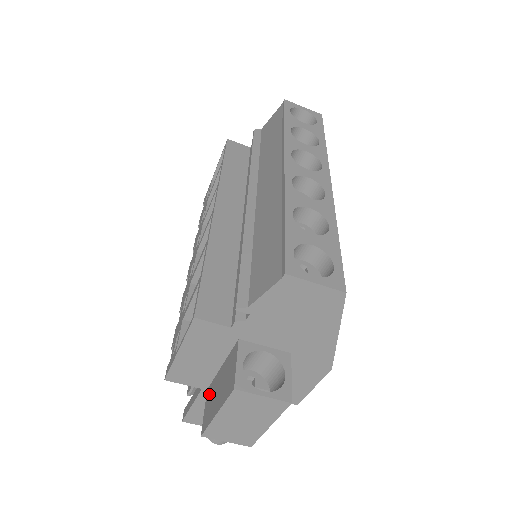
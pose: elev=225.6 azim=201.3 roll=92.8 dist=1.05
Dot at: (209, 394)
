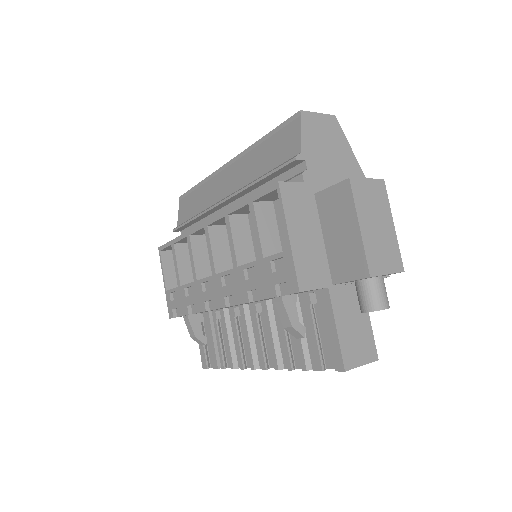
Dot at: (338, 270)
